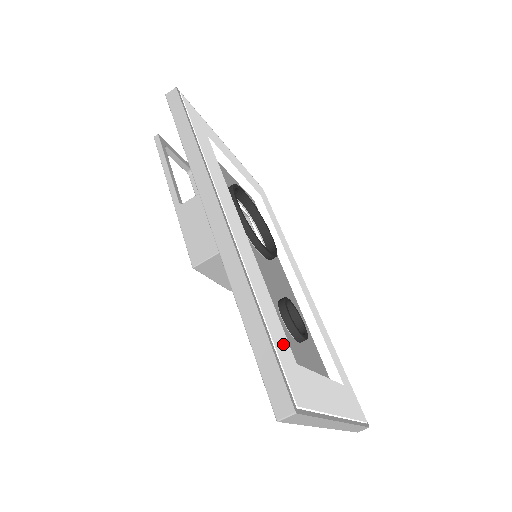
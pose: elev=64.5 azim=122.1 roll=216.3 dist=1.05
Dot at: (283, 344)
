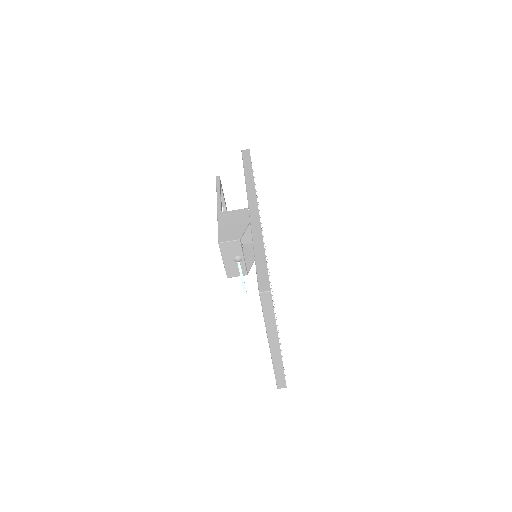
Dot at: occluded
